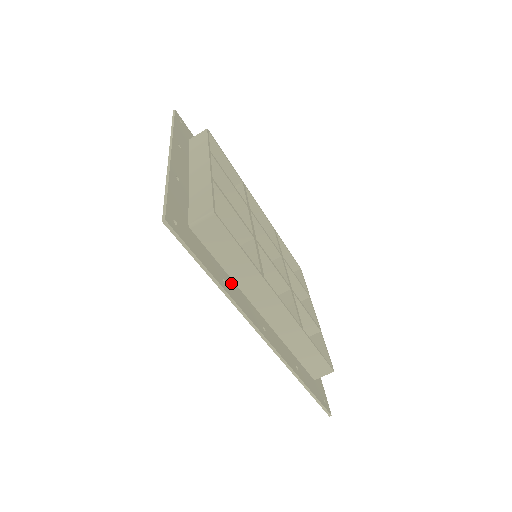
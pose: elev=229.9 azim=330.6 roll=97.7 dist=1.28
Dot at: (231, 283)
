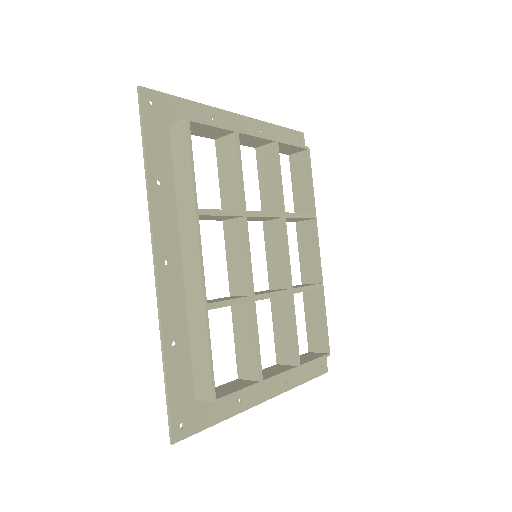
Dot at: (170, 197)
